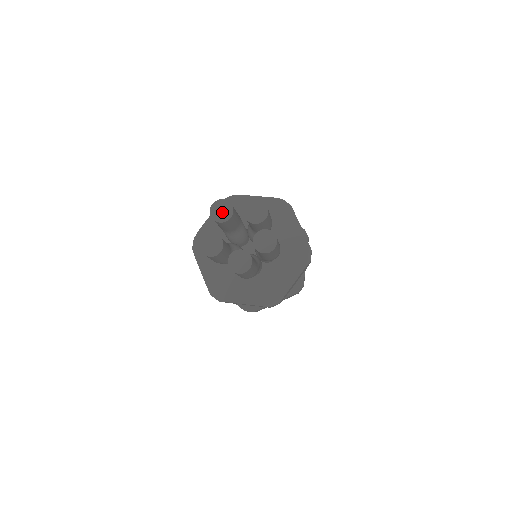
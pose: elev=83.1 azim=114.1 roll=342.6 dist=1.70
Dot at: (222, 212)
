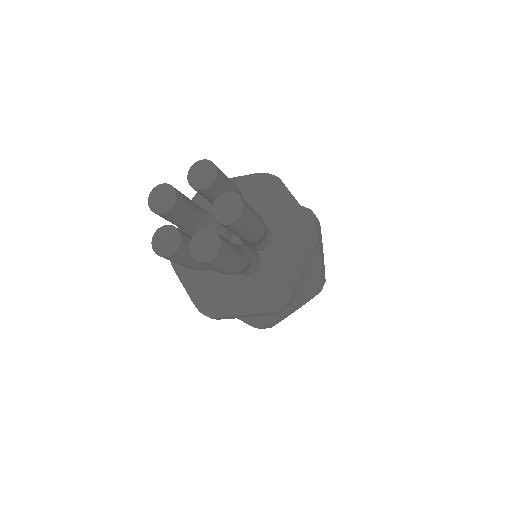
Dot at: (201, 176)
